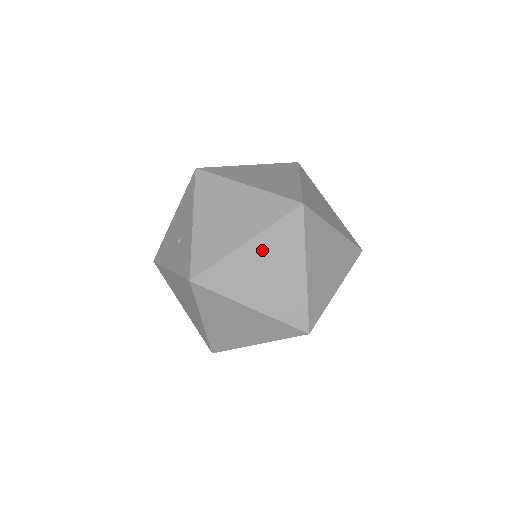
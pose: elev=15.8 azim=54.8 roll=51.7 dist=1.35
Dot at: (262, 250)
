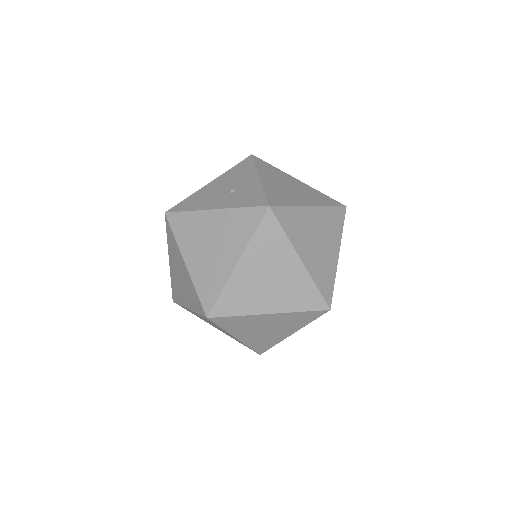
Dot at: (319, 219)
